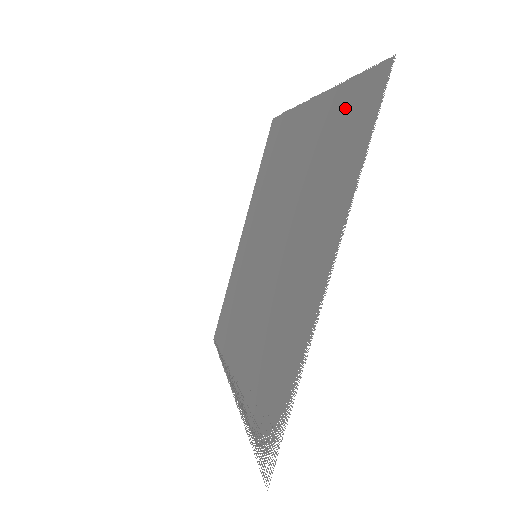
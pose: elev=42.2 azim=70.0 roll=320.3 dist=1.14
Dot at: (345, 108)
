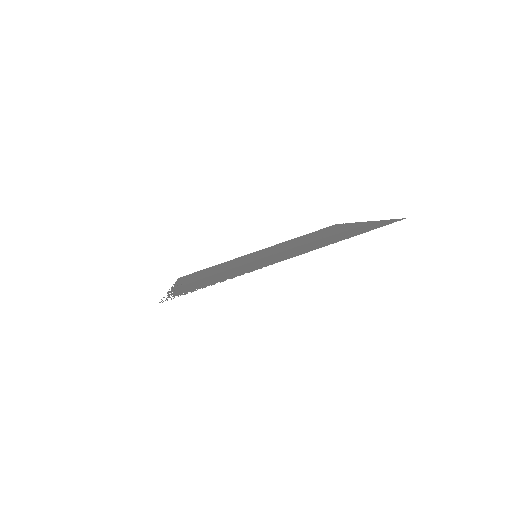
Dot at: (370, 225)
